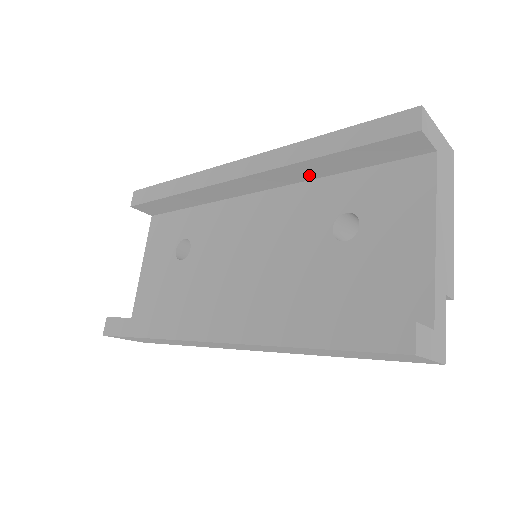
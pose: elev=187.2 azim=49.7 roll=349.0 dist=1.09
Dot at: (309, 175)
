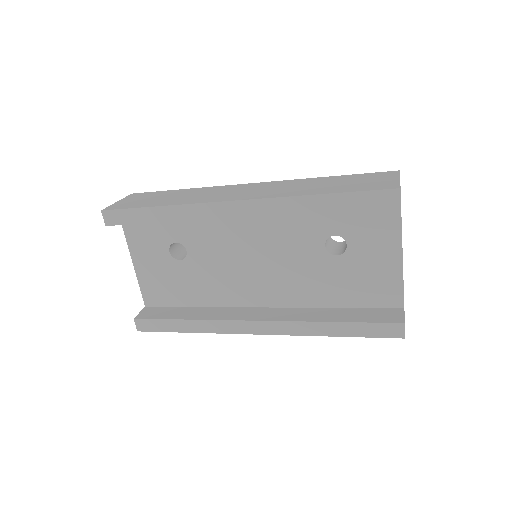
Dot at: occluded
